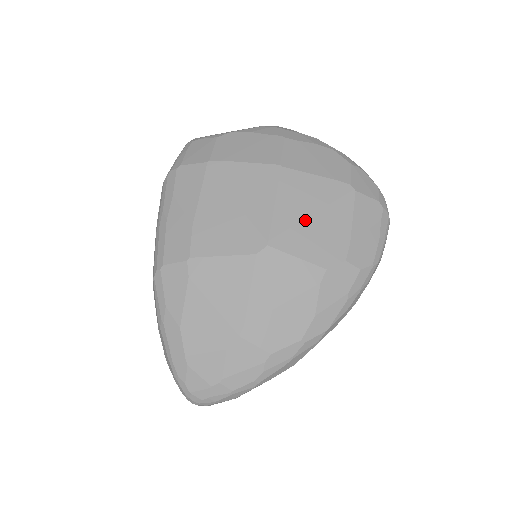
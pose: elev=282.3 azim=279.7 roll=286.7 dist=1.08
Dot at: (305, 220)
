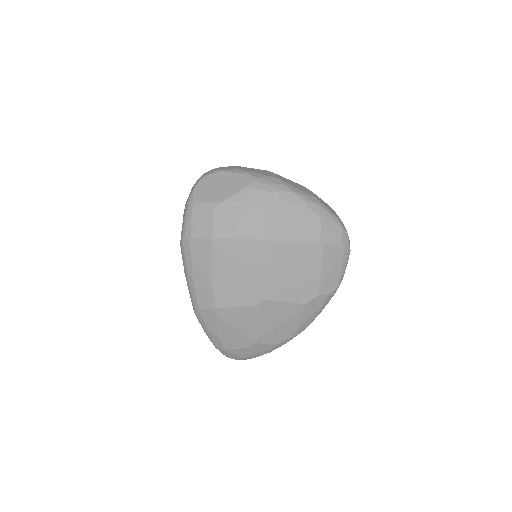
Dot at: (289, 277)
